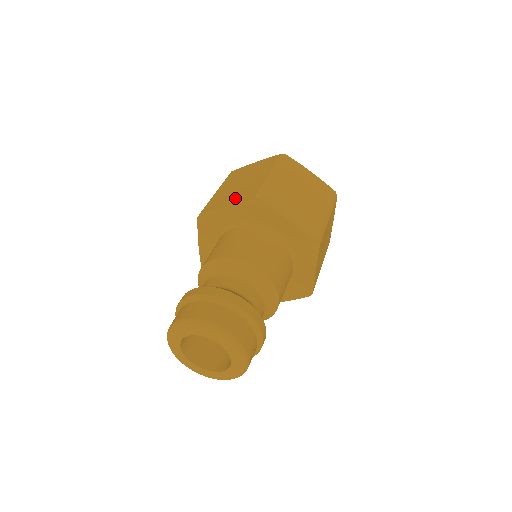
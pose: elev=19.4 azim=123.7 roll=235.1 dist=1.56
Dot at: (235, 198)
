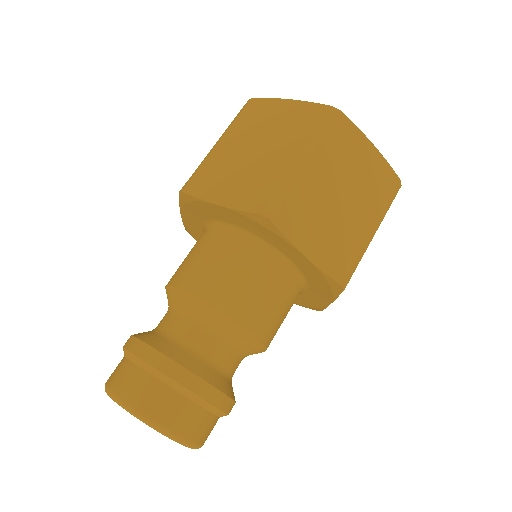
Dot at: occluded
